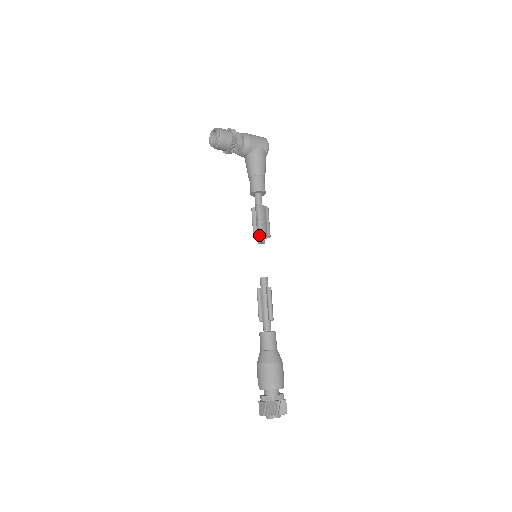
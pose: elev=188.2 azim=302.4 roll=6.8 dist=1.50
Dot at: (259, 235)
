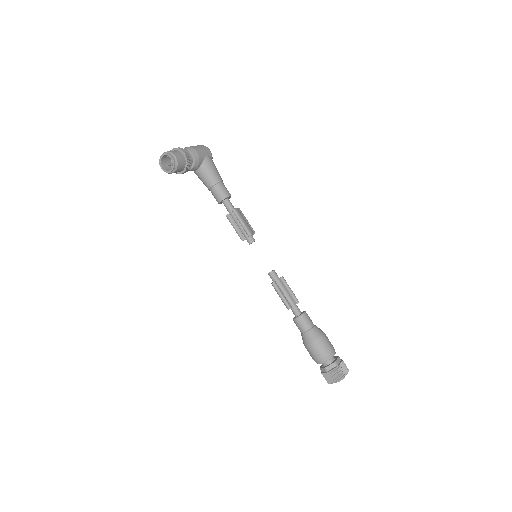
Dot at: (248, 236)
